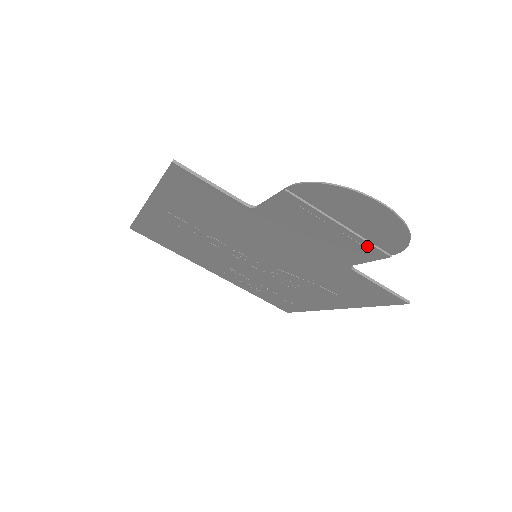
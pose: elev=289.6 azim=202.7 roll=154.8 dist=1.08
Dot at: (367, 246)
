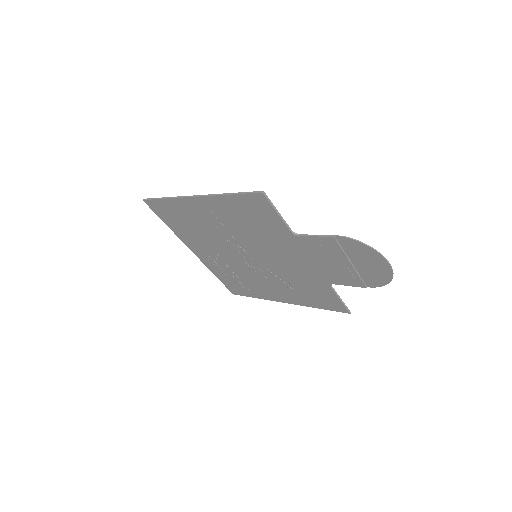
Dot at: (357, 278)
